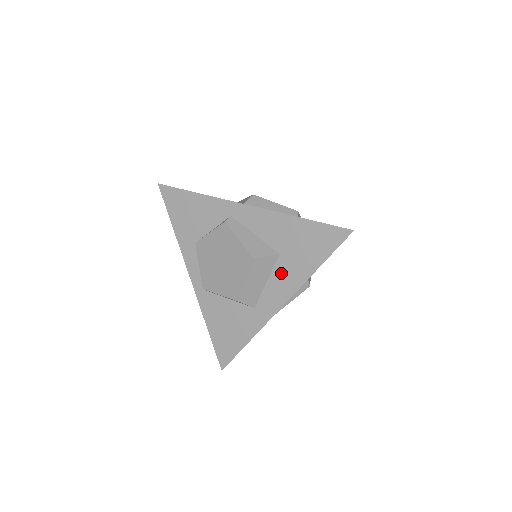
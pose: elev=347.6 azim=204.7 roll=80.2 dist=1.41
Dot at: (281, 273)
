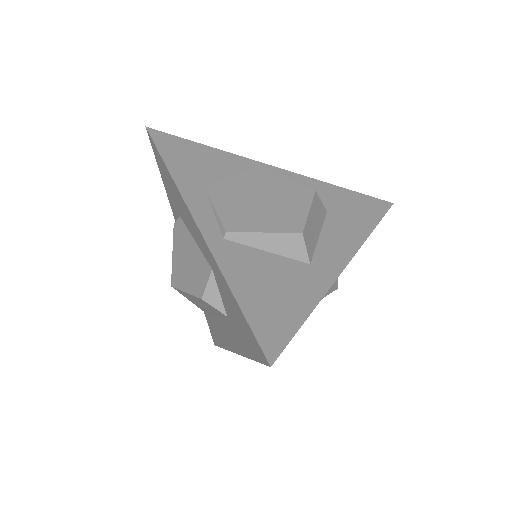
Dot at: (335, 229)
